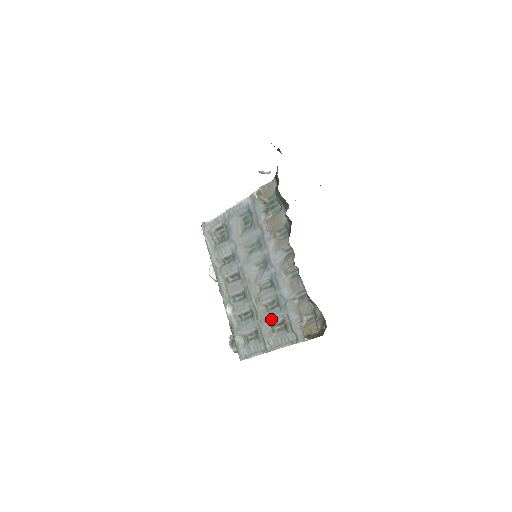
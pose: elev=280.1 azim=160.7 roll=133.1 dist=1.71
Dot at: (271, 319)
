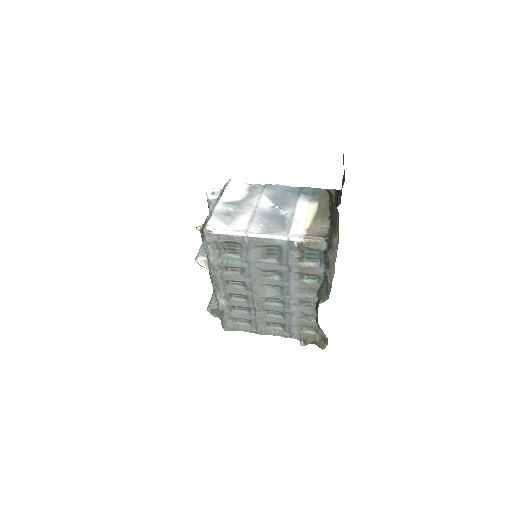
Dot at: (270, 320)
